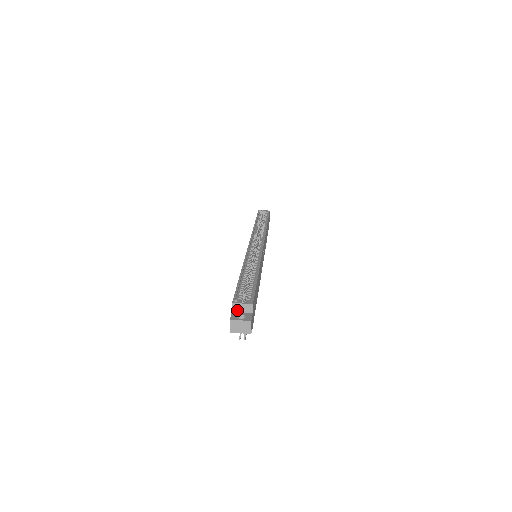
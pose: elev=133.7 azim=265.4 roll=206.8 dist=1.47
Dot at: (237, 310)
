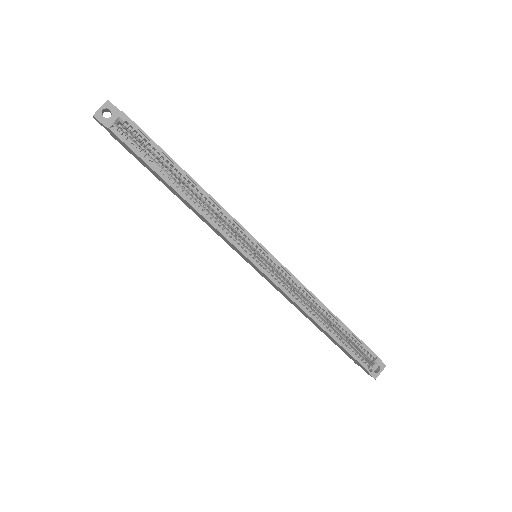
Dot at: (371, 369)
